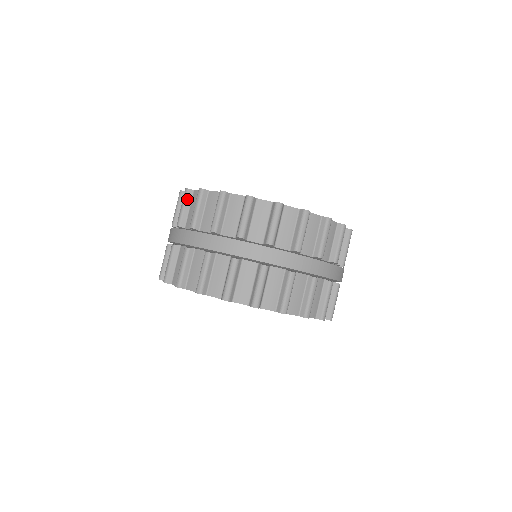
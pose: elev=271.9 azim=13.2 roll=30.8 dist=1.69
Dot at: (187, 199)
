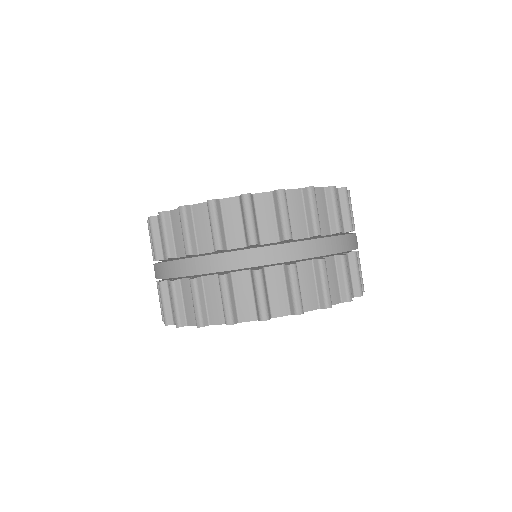
Dot at: occluded
